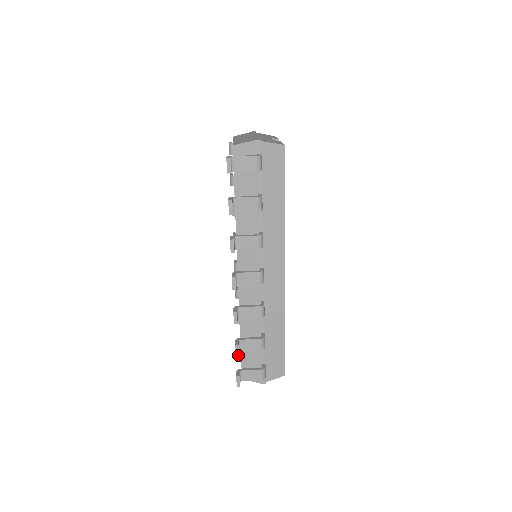
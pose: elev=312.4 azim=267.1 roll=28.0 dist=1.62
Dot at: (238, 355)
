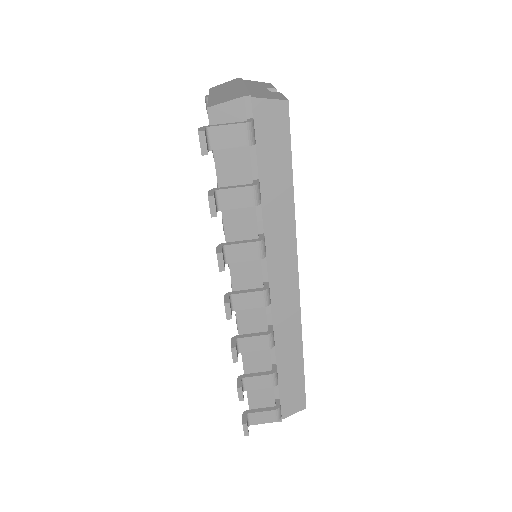
Dot at: (242, 399)
